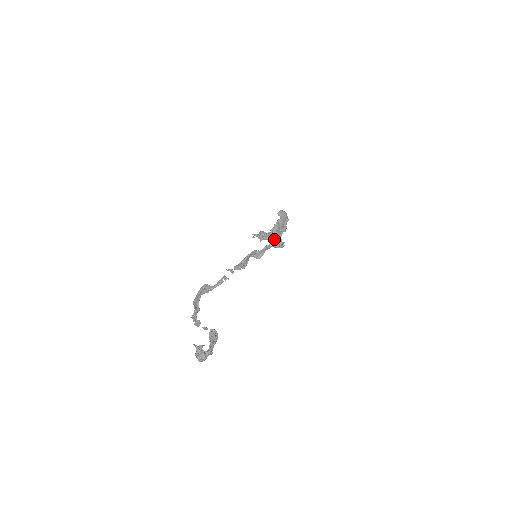
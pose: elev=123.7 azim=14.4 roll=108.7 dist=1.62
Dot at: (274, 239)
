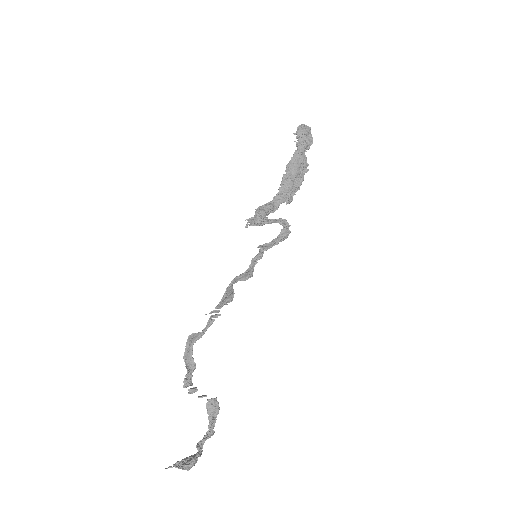
Dot at: (275, 222)
